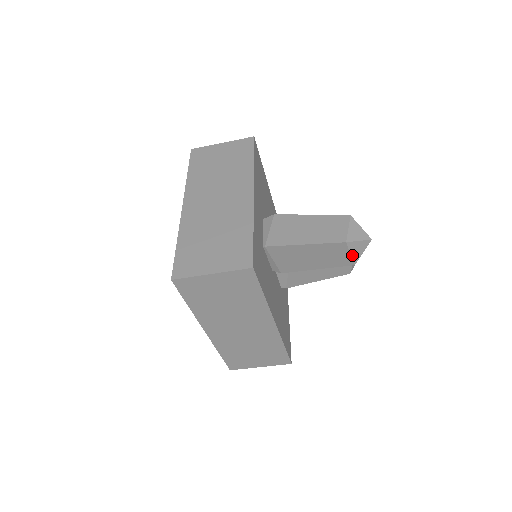
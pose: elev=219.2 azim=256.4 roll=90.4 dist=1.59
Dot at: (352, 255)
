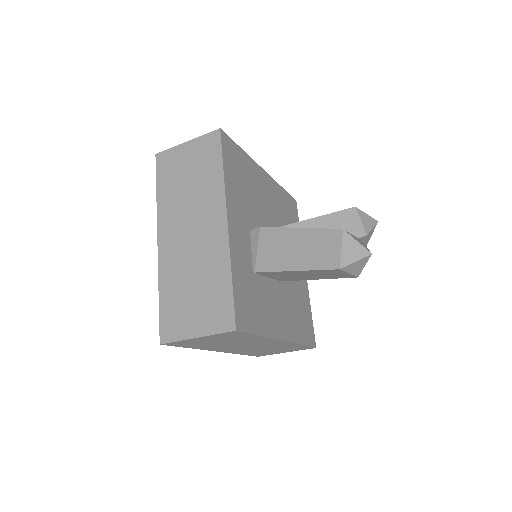
Dot at: (351, 273)
